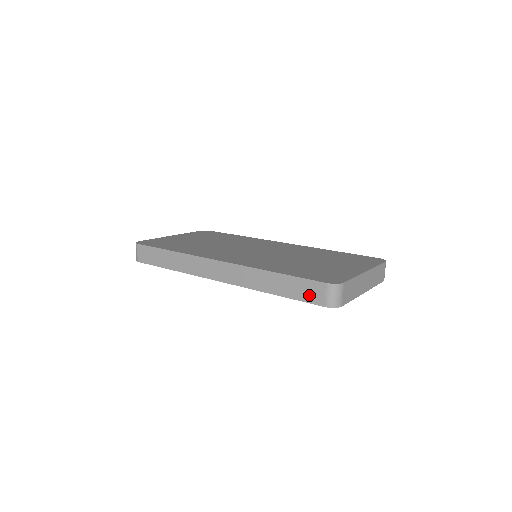
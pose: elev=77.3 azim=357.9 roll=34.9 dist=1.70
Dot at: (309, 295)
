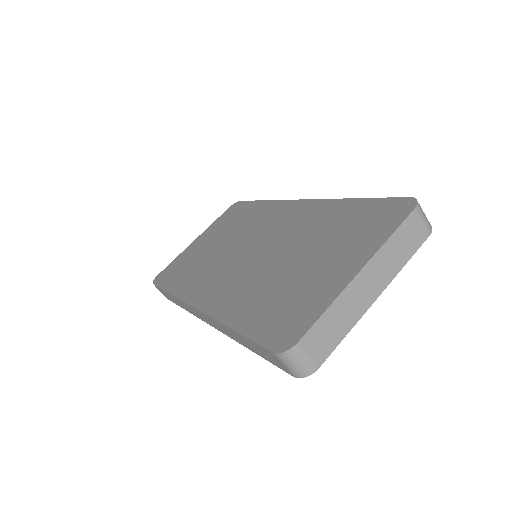
Dot at: (272, 360)
